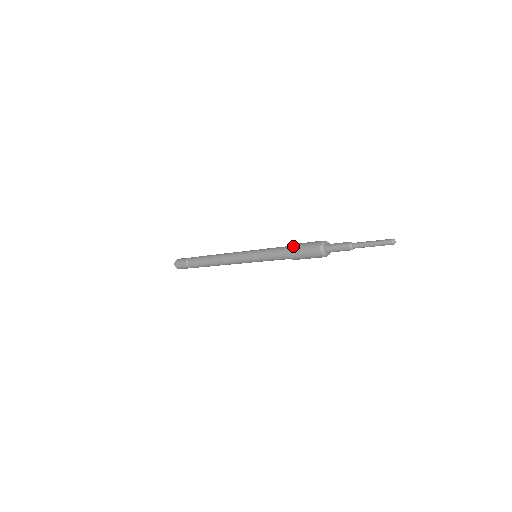
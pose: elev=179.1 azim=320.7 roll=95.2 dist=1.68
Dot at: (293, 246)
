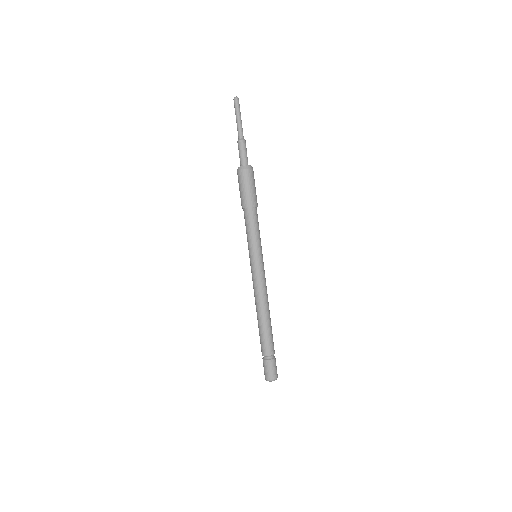
Dot at: occluded
